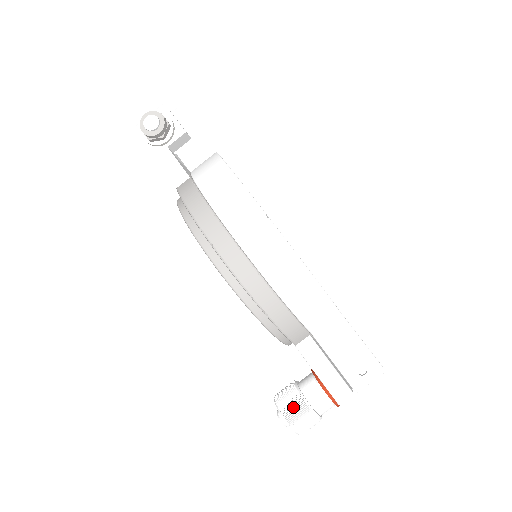
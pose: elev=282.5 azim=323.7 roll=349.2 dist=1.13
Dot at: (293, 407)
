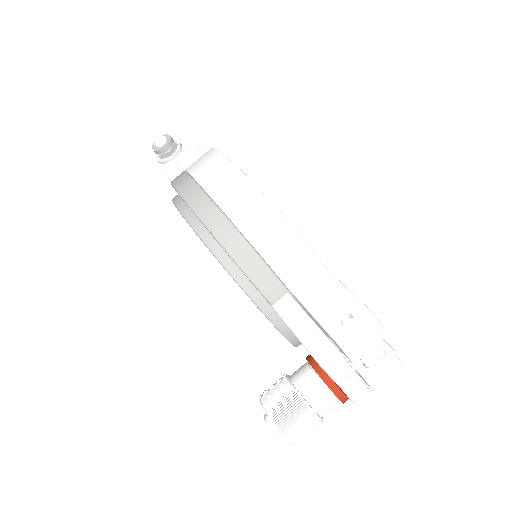
Dot at: (276, 394)
